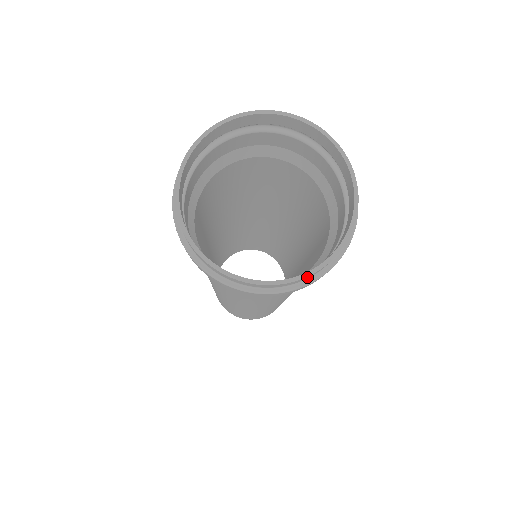
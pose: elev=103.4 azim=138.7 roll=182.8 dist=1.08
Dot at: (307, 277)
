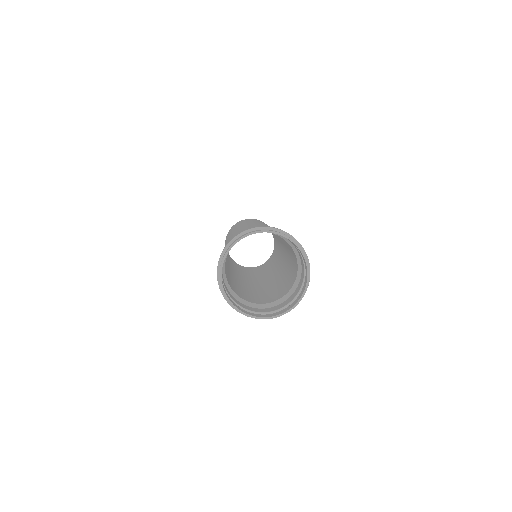
Dot at: (269, 318)
